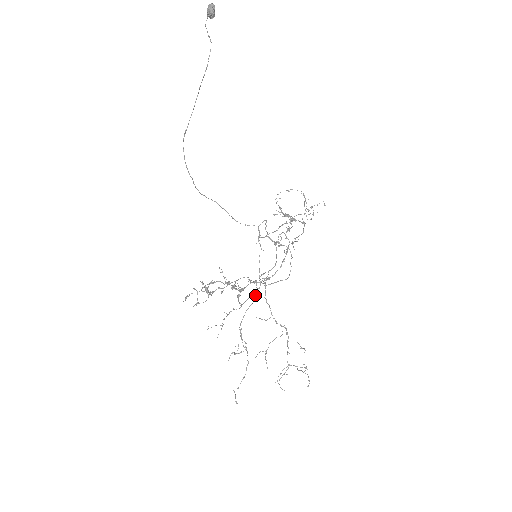
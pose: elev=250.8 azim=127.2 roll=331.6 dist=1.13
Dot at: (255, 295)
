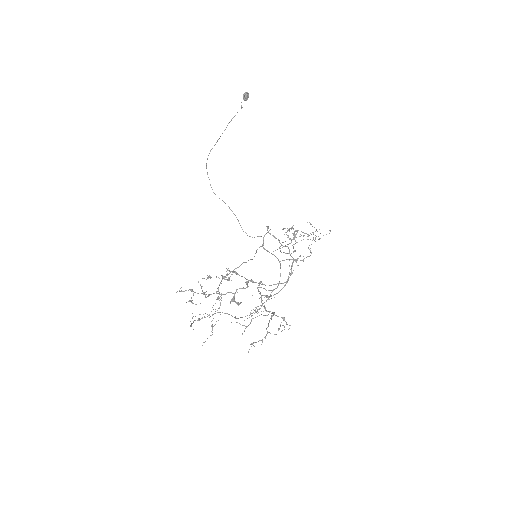
Dot at: (243, 262)
